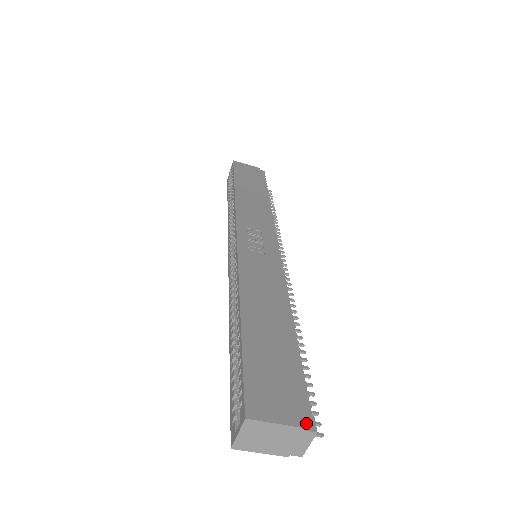
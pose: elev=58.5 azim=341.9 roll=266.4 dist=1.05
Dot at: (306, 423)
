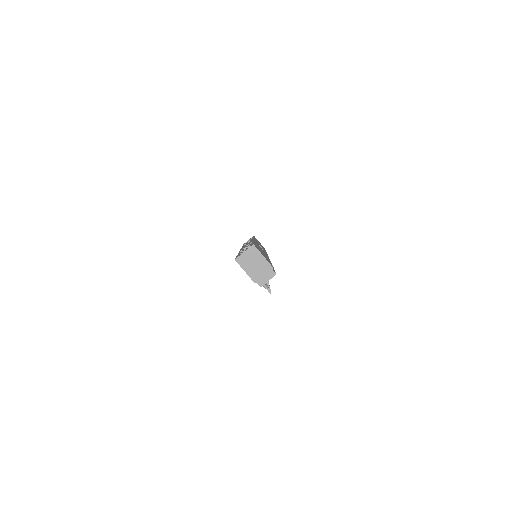
Dot at: (273, 270)
